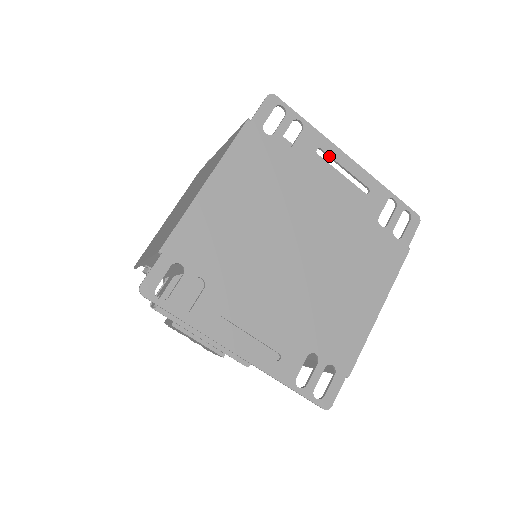
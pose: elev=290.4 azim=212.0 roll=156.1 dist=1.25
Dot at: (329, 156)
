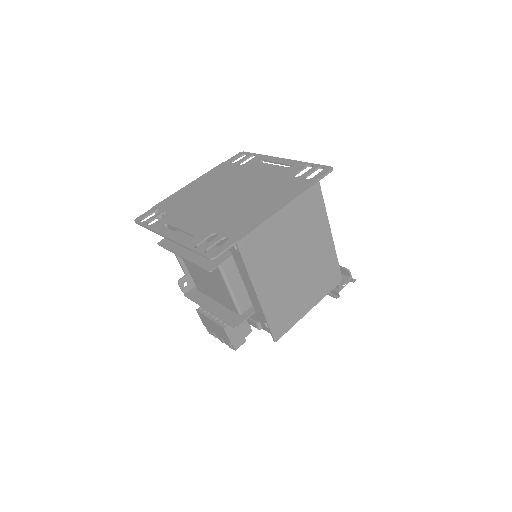
Dot at: (268, 161)
